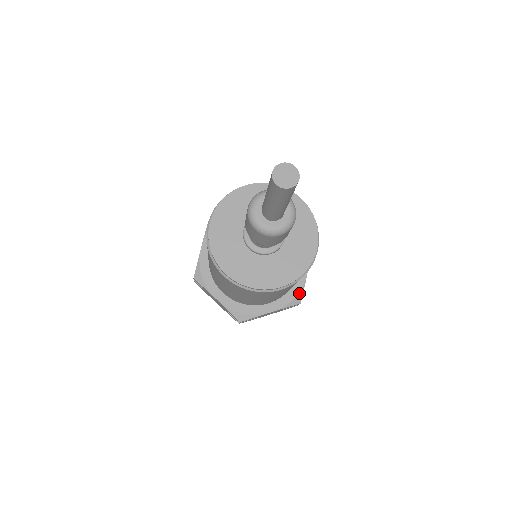
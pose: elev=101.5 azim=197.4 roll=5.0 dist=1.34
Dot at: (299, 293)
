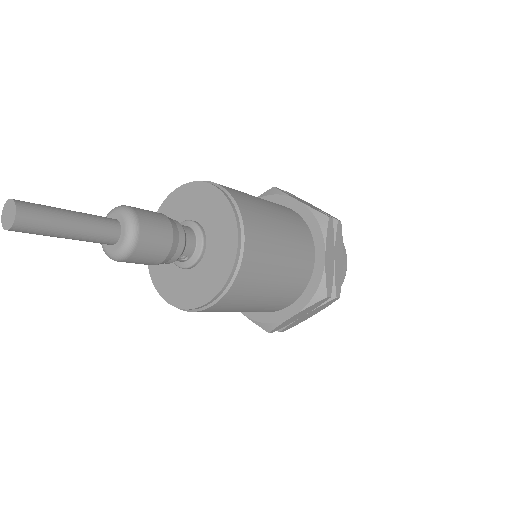
Dot at: (320, 285)
